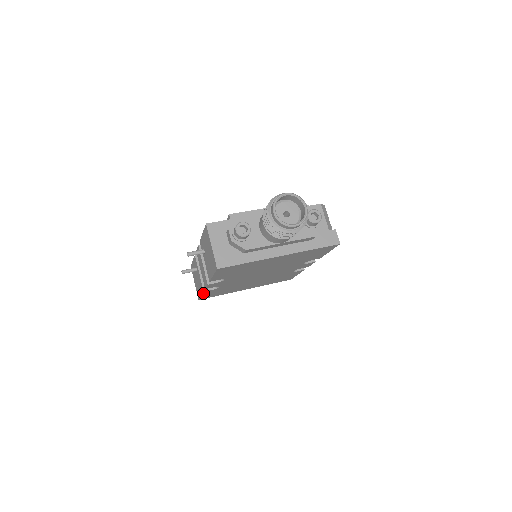
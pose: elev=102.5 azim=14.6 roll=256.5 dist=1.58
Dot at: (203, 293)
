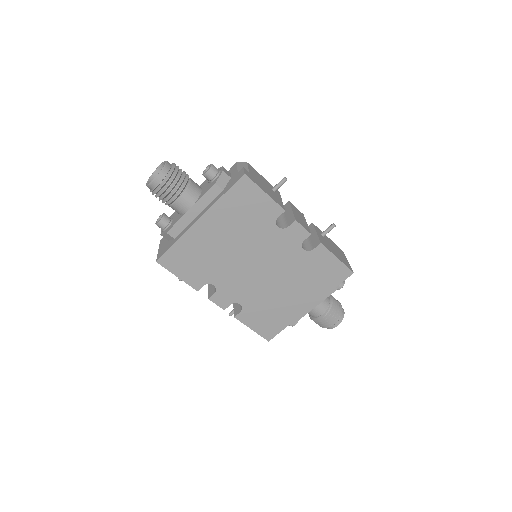
Dot at: (243, 322)
